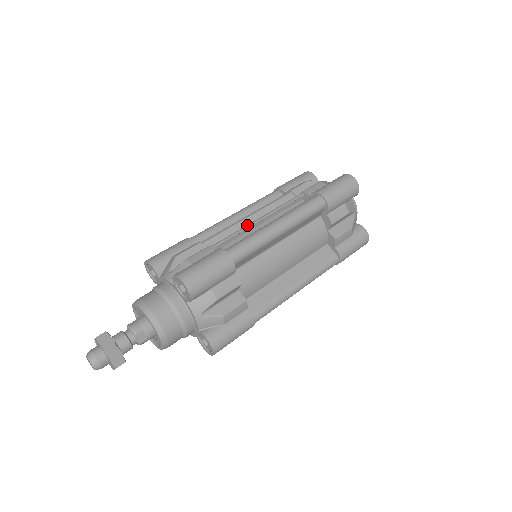
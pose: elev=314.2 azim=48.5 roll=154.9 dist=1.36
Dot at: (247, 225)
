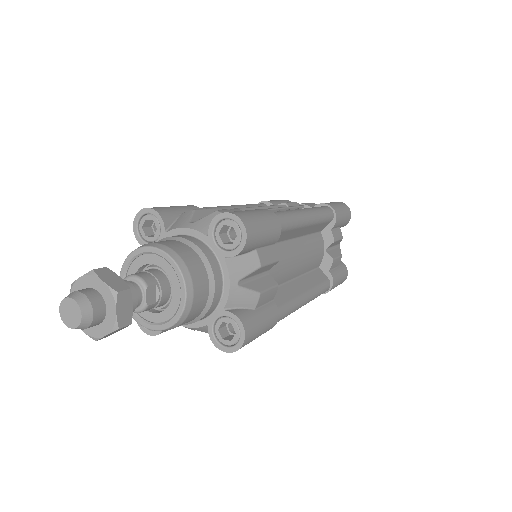
Dot at: occluded
